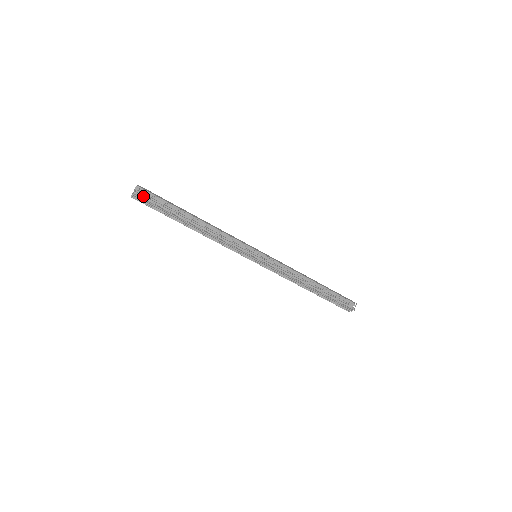
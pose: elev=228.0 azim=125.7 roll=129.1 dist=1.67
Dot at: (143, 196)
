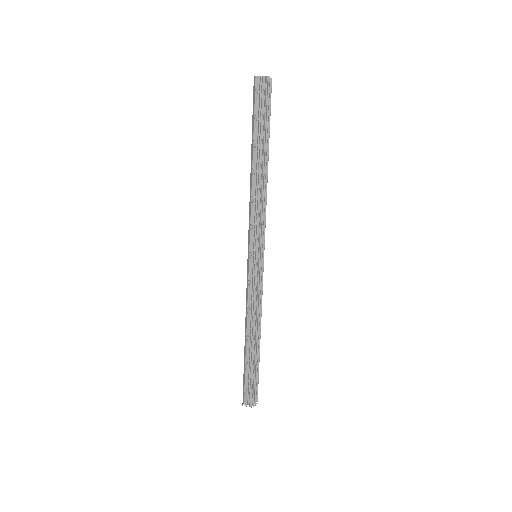
Dot at: (268, 89)
